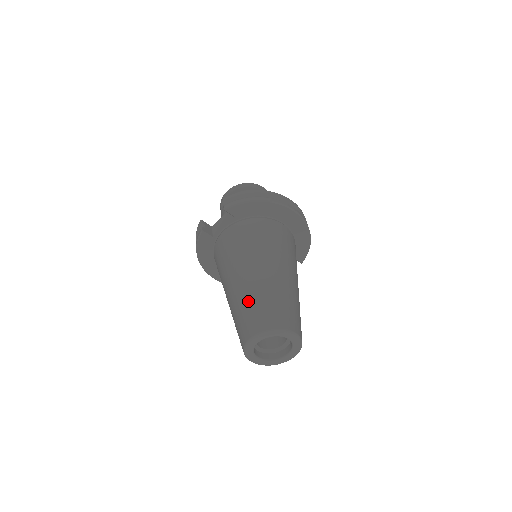
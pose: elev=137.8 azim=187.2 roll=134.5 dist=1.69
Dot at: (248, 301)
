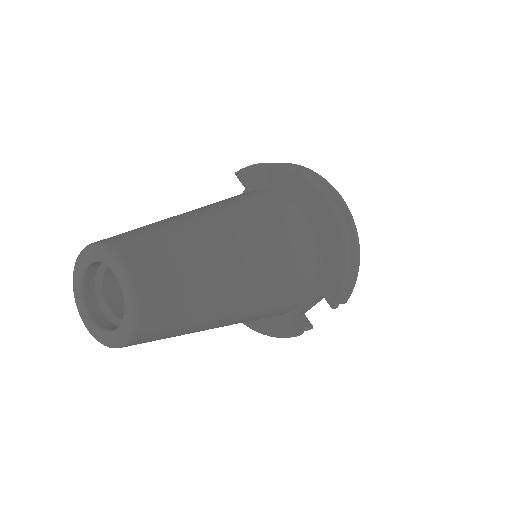
Dot at: occluded
